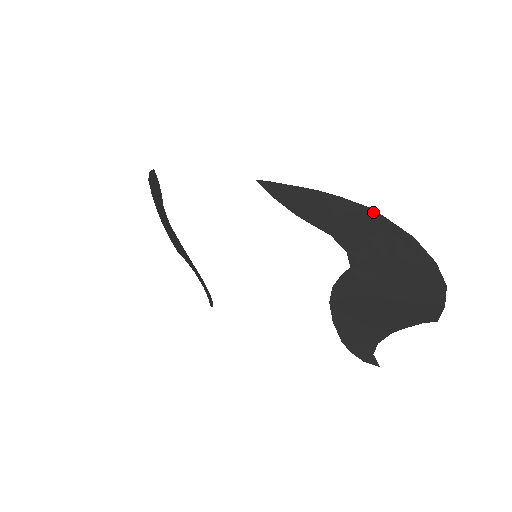
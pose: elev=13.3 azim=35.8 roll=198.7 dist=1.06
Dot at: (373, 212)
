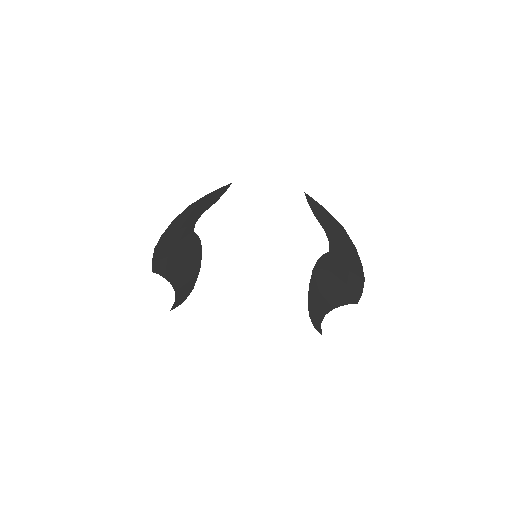
Dot at: (344, 229)
